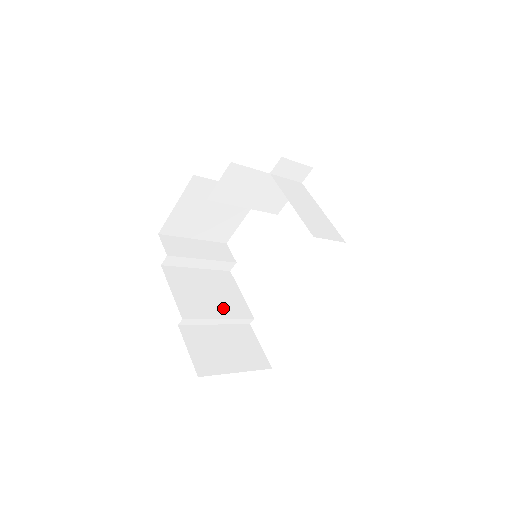
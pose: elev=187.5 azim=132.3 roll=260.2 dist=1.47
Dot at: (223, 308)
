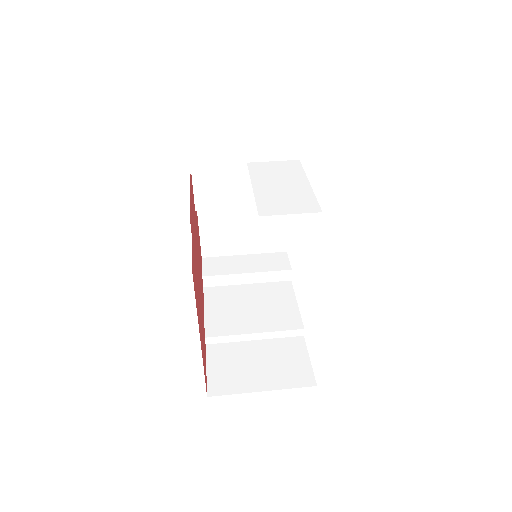
Dot at: (263, 321)
